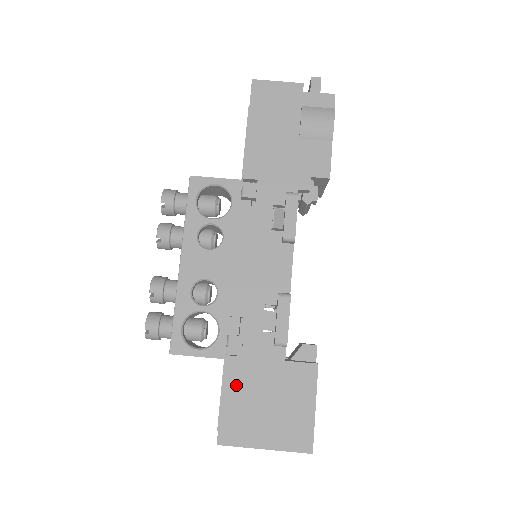
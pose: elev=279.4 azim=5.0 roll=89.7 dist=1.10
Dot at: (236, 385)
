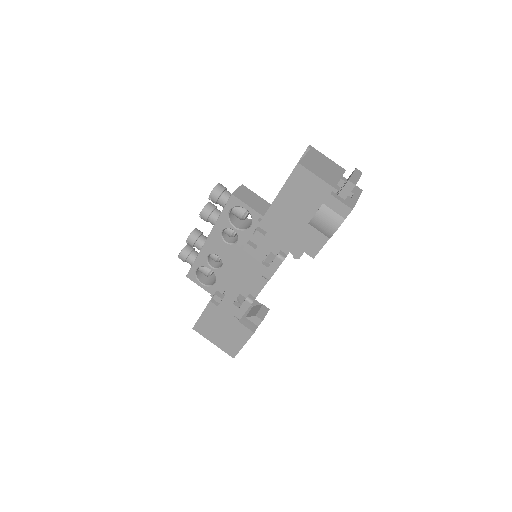
Dot at: (210, 315)
